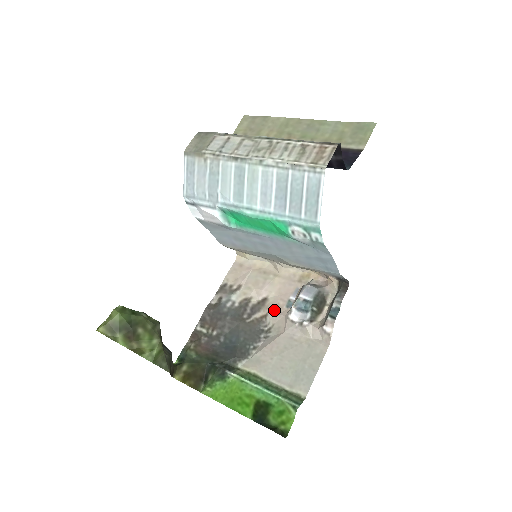
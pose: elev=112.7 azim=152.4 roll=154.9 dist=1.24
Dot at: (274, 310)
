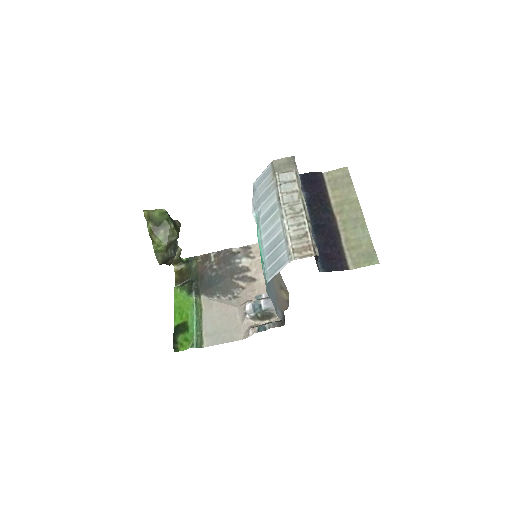
Dot at: (249, 291)
